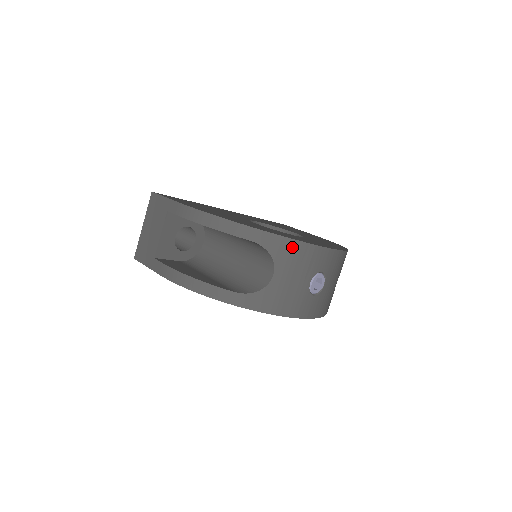
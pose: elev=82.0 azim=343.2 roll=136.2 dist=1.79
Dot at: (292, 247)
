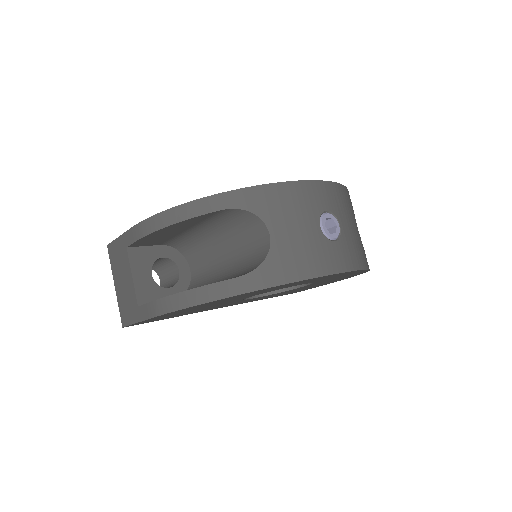
Dot at: (273, 193)
